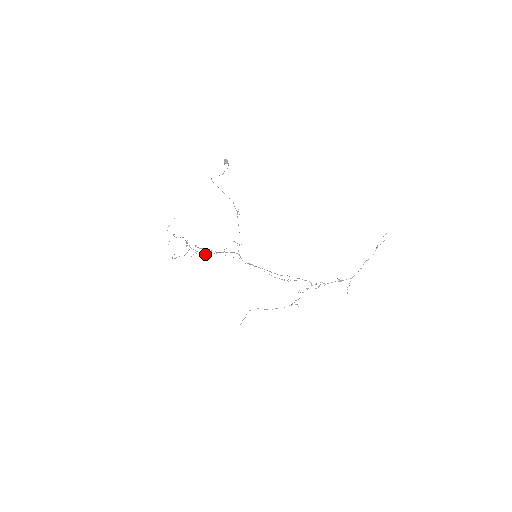
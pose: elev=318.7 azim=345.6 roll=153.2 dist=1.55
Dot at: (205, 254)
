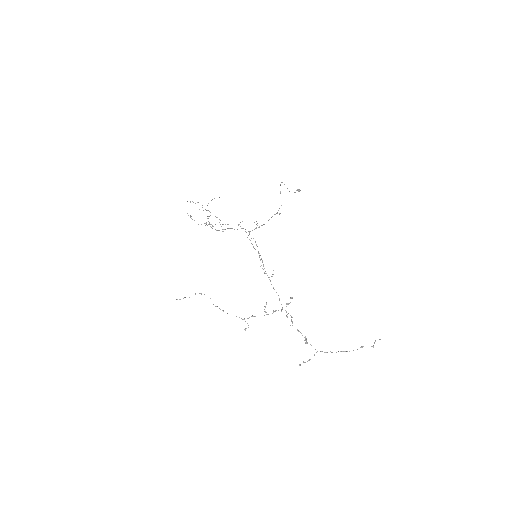
Dot at: occluded
